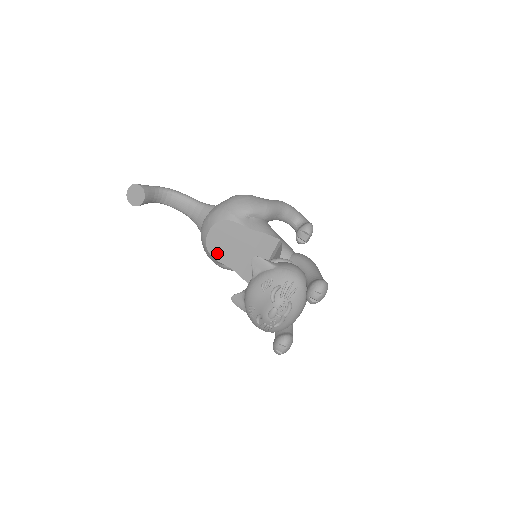
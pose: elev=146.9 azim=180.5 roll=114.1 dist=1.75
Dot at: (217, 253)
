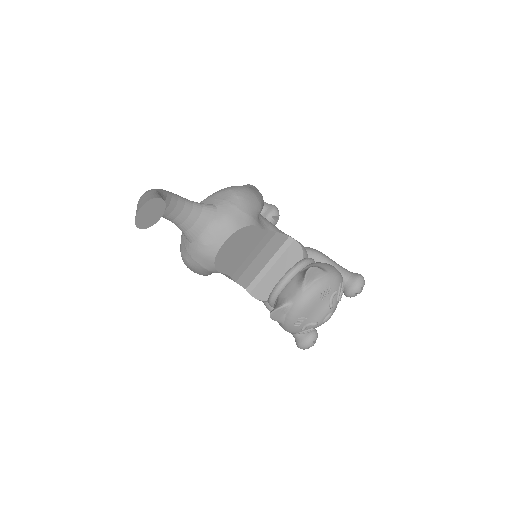
Dot at: (223, 264)
